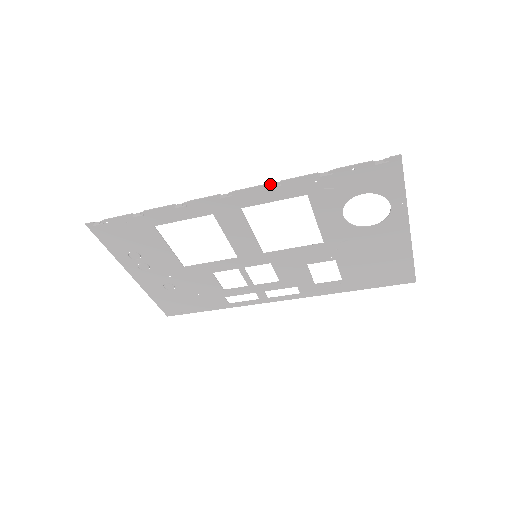
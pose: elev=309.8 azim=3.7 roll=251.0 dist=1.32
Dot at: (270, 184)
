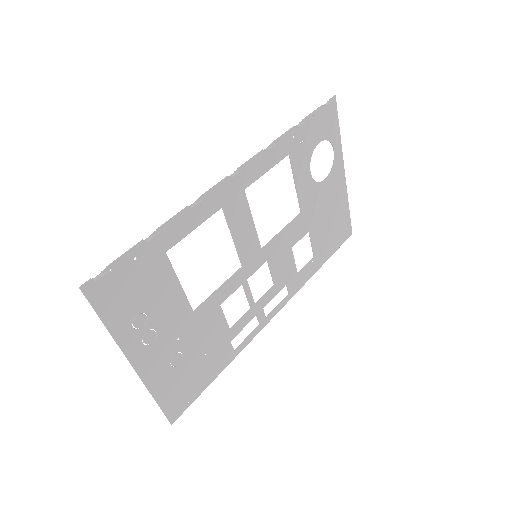
Dot at: (265, 149)
